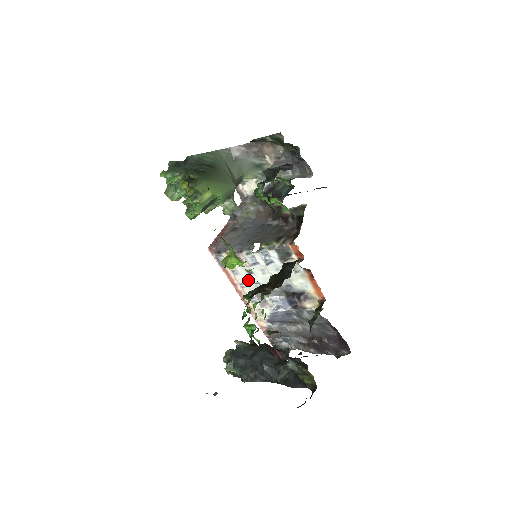
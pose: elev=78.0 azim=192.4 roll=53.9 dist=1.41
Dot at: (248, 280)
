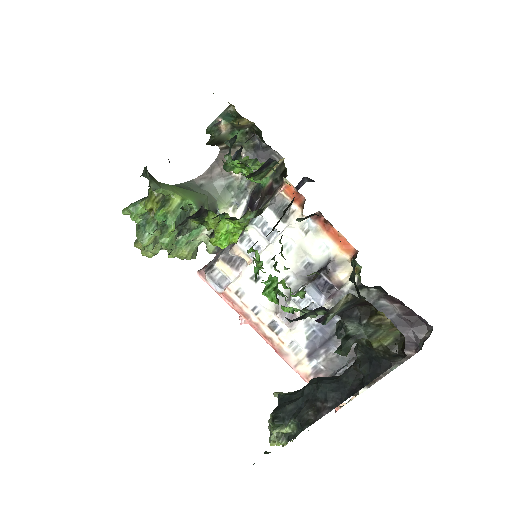
Dot at: (259, 295)
